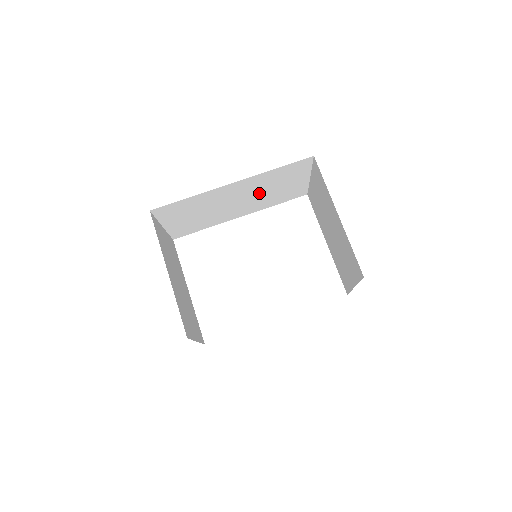
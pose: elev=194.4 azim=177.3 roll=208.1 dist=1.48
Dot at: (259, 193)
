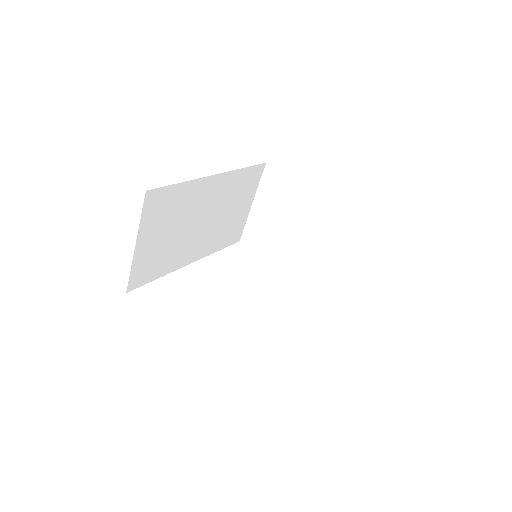
Dot at: (219, 214)
